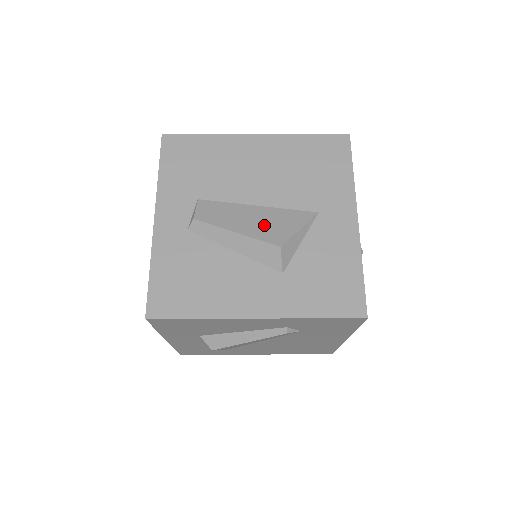
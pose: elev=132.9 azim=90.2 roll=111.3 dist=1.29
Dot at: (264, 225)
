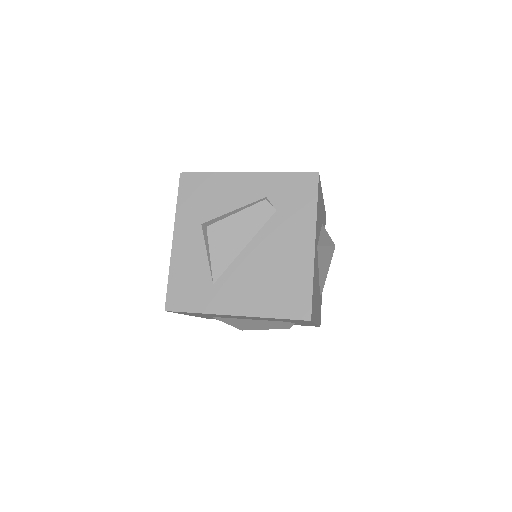
Dot at: occluded
